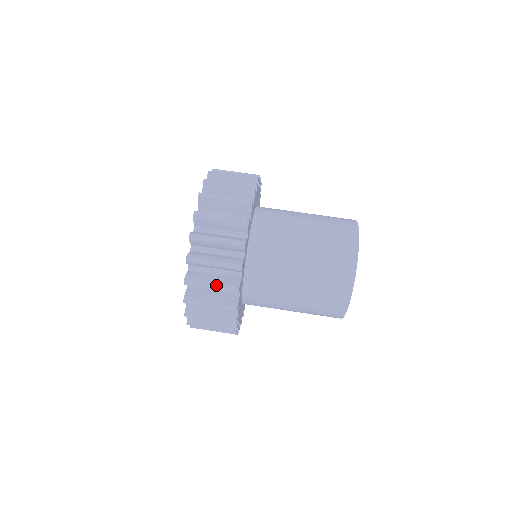
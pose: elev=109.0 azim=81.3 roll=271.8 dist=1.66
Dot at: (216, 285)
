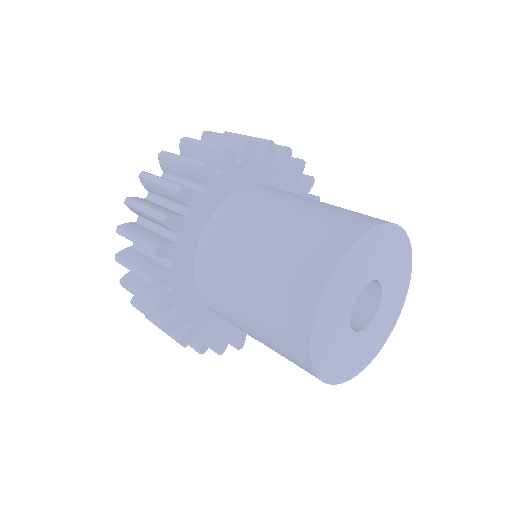
Dot at: (165, 180)
